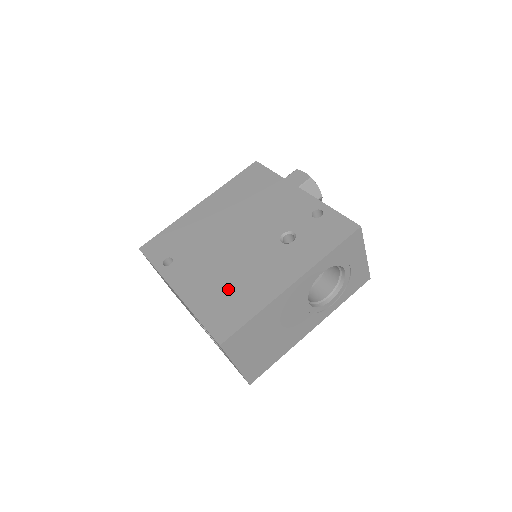
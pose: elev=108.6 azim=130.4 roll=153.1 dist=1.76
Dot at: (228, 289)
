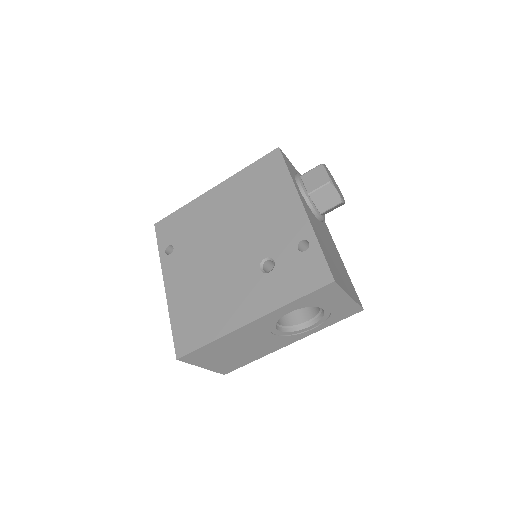
Dot at: (201, 303)
